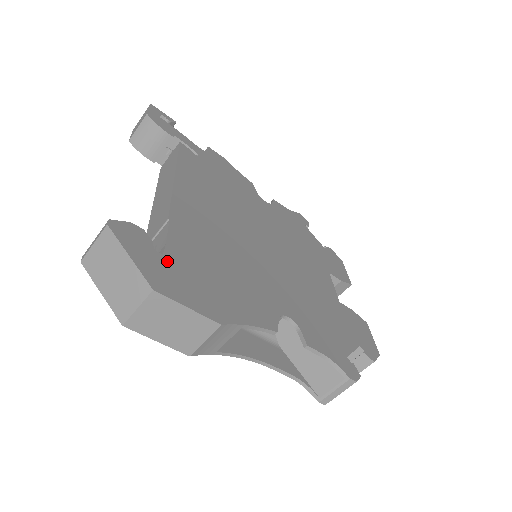
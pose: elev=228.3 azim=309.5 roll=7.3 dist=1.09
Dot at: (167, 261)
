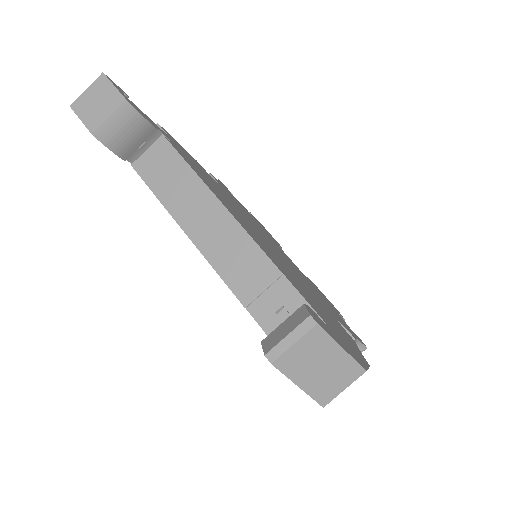
Dot at: (332, 329)
